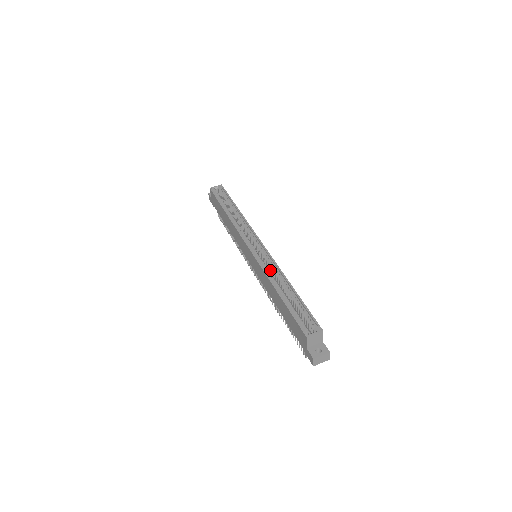
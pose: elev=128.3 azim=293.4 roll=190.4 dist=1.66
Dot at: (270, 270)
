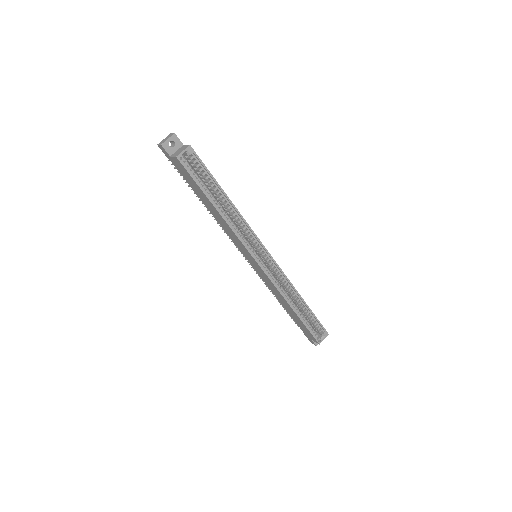
Dot at: (277, 278)
